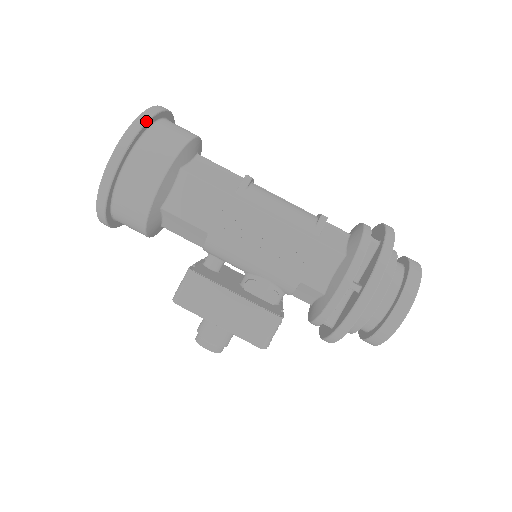
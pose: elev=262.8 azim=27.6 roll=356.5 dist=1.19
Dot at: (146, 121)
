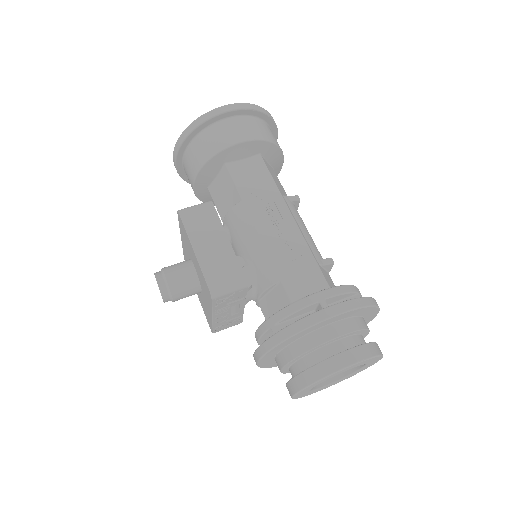
Dot at: (265, 112)
